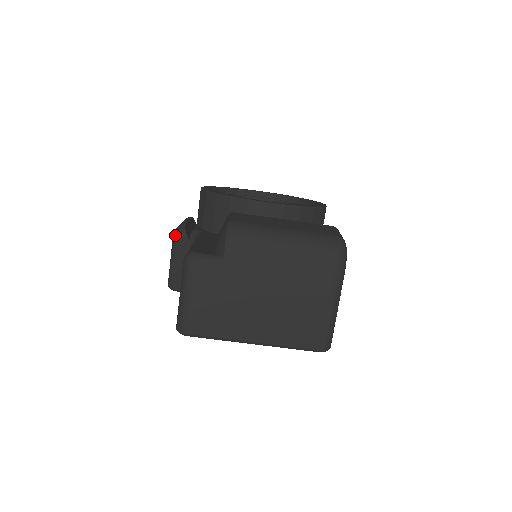
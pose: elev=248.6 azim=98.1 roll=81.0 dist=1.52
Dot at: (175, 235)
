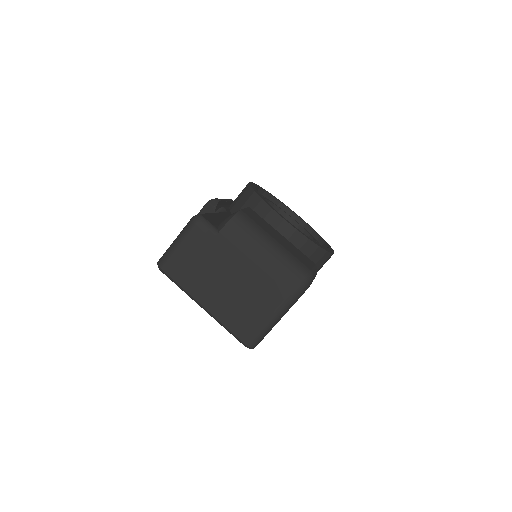
Dot at: (208, 203)
